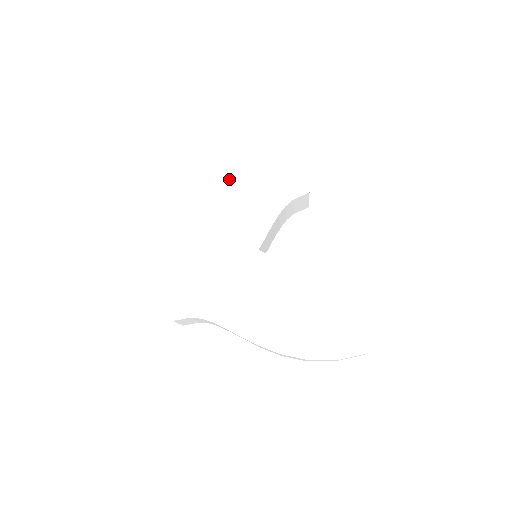
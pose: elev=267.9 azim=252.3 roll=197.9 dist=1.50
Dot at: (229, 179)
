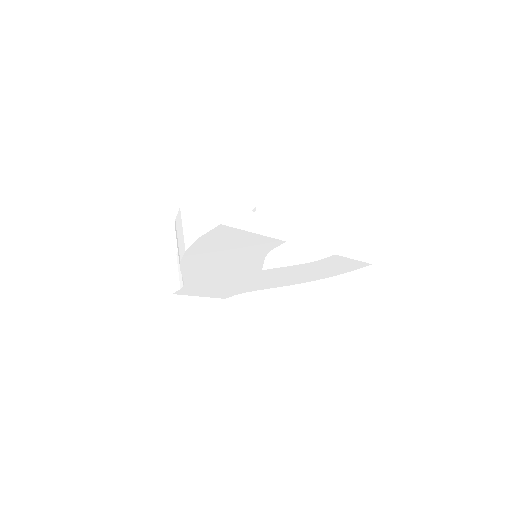
Dot at: (199, 263)
